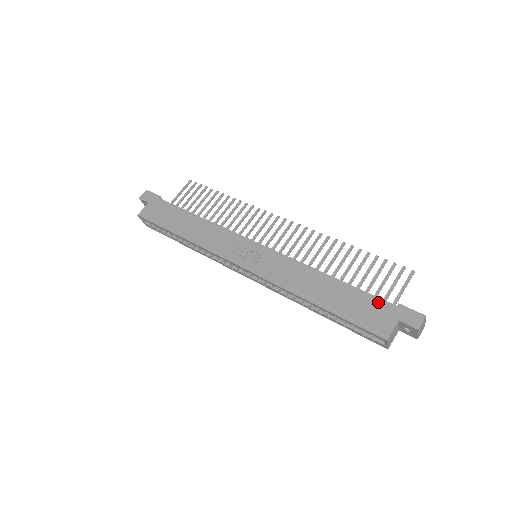
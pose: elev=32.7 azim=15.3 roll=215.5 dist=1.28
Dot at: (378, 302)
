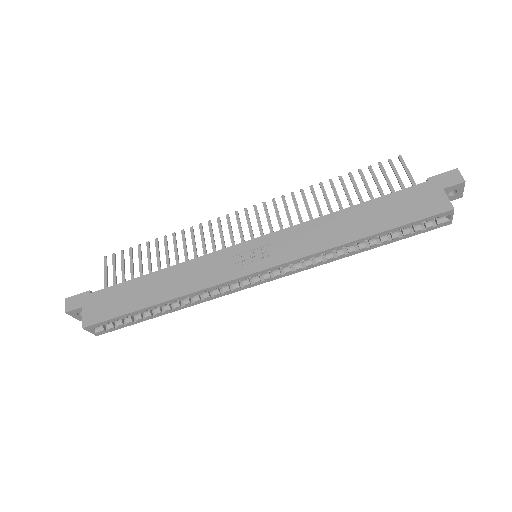
Dot at: (411, 191)
